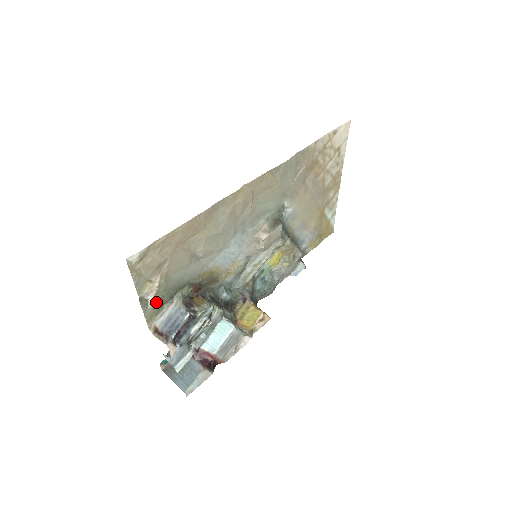
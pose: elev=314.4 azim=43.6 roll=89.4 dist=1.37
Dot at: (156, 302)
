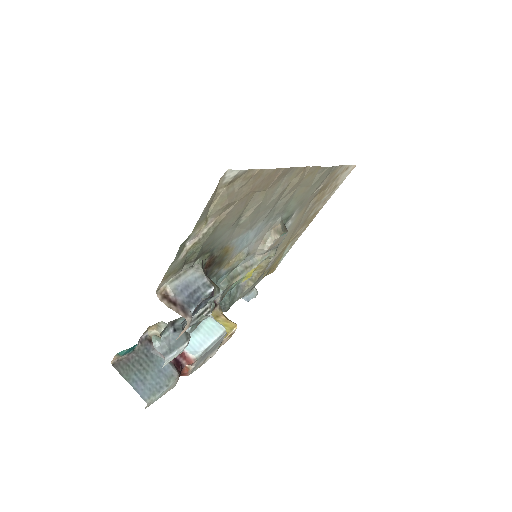
Dot at: (186, 255)
